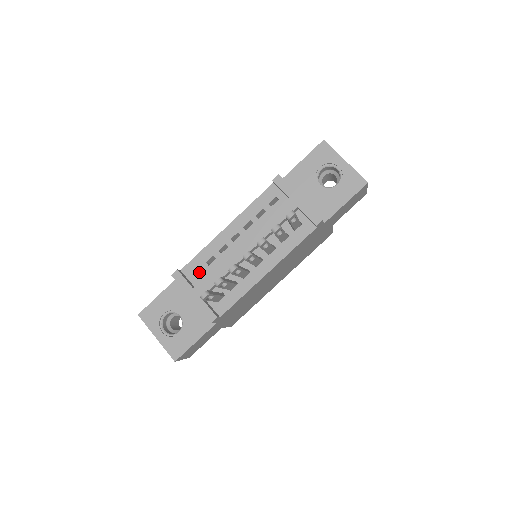
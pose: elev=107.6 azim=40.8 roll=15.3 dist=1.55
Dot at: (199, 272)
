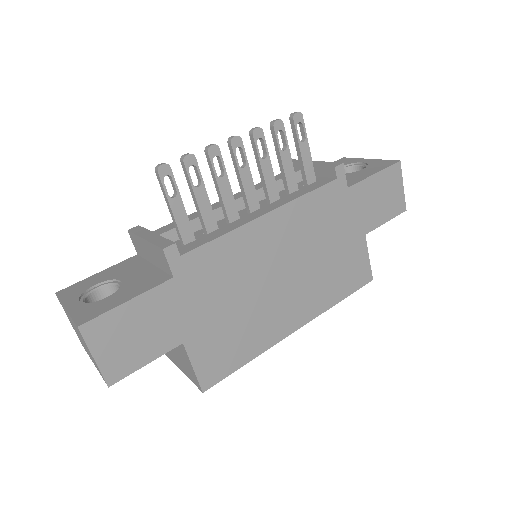
Dot at: occluded
